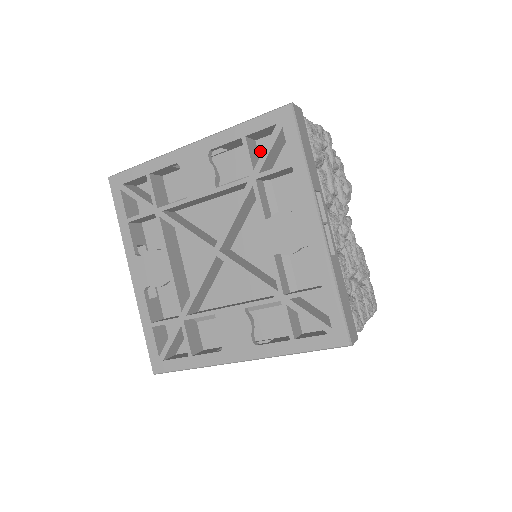
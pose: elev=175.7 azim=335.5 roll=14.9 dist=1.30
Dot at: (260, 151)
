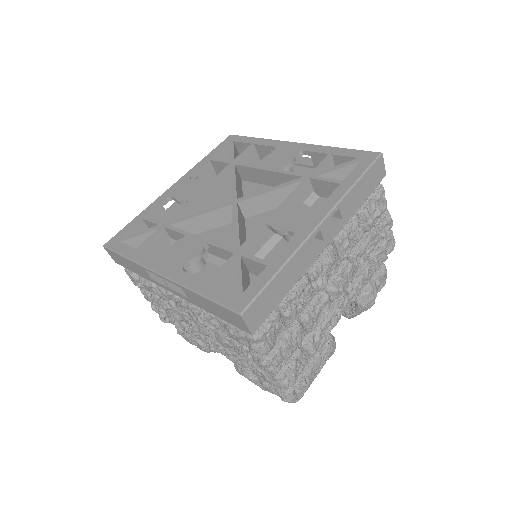
Dot at: occluded
